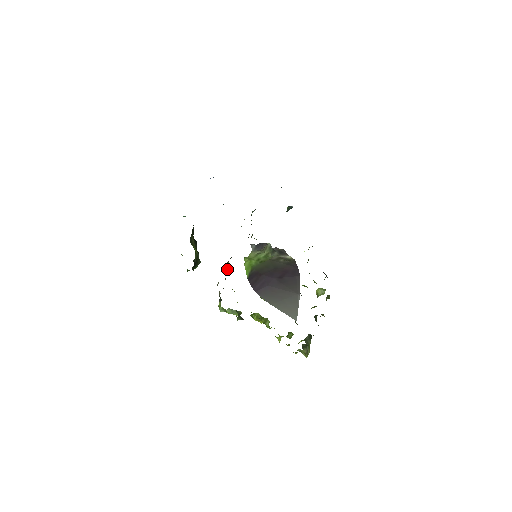
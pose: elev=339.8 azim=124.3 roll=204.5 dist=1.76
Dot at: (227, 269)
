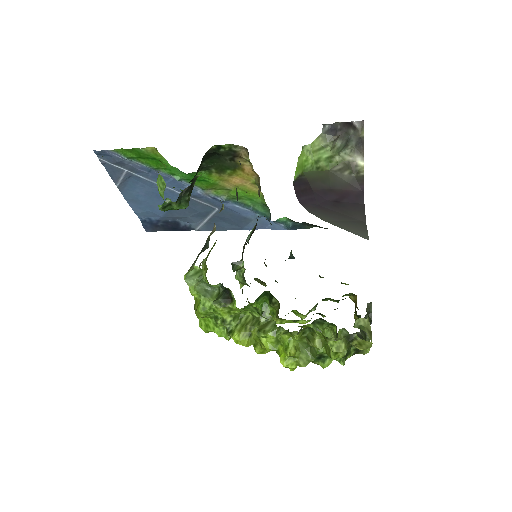
Dot at: (213, 246)
